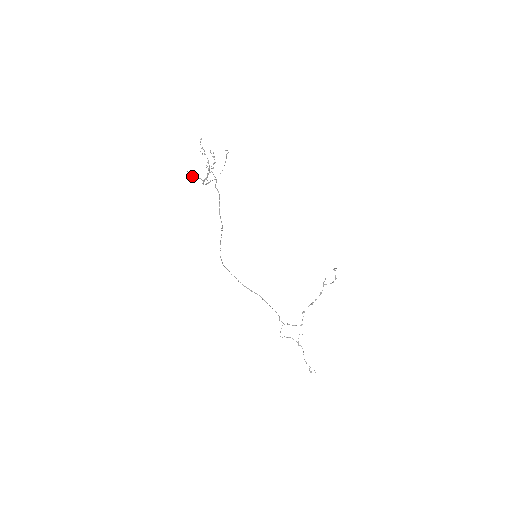
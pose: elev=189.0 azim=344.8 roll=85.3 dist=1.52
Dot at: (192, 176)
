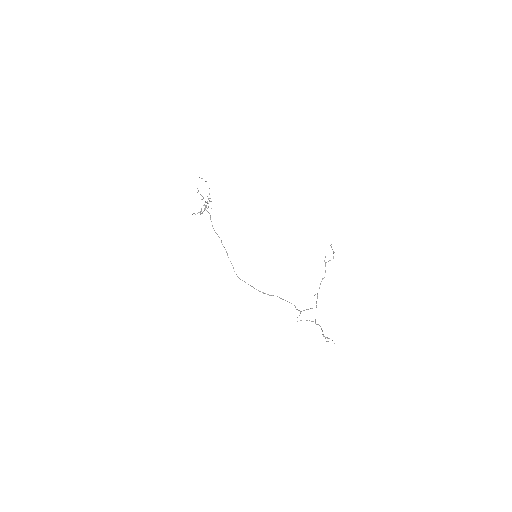
Dot at: occluded
